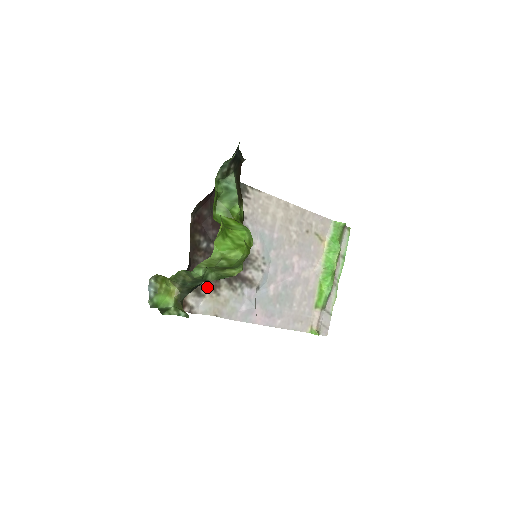
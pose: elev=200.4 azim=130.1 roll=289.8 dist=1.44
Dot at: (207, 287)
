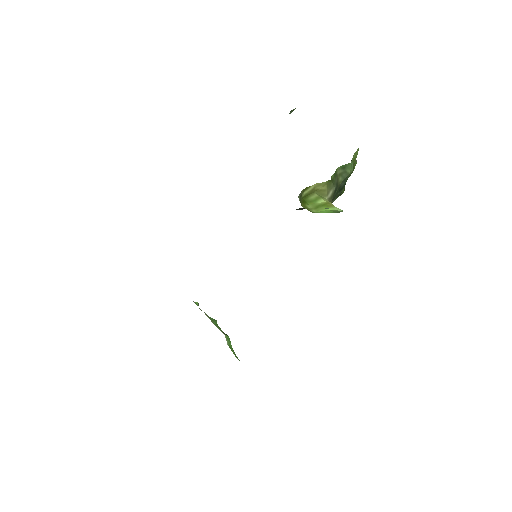
Dot at: occluded
